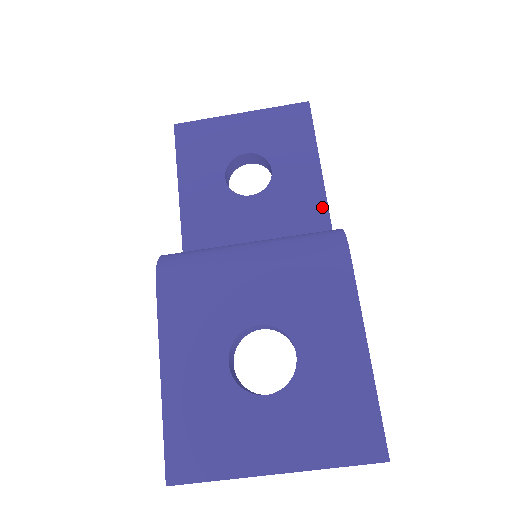
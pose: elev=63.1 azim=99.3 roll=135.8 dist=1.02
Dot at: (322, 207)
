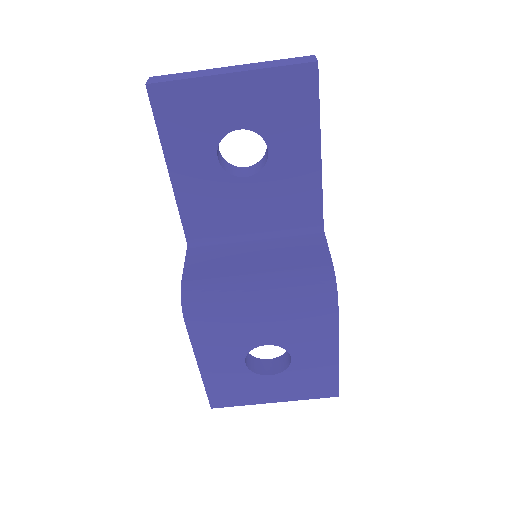
Dot at: (316, 191)
